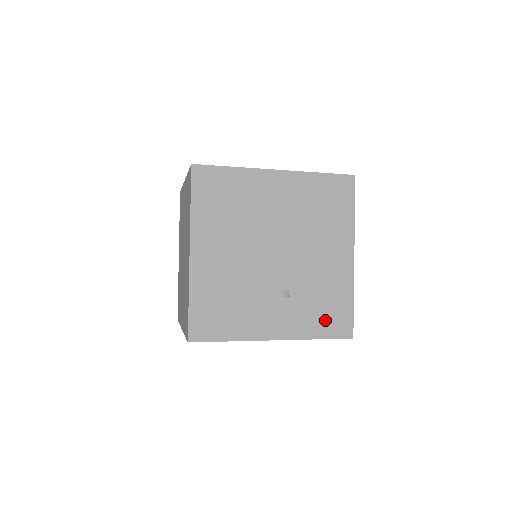
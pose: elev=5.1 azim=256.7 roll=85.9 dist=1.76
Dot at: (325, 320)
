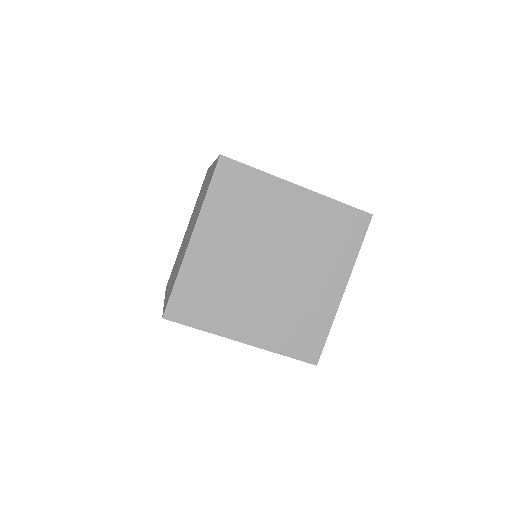
Dot at: occluded
